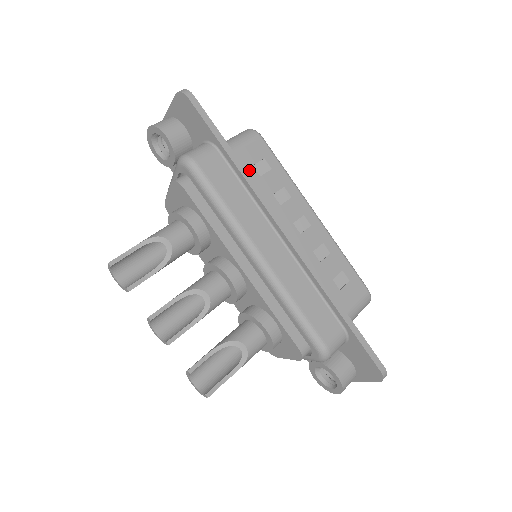
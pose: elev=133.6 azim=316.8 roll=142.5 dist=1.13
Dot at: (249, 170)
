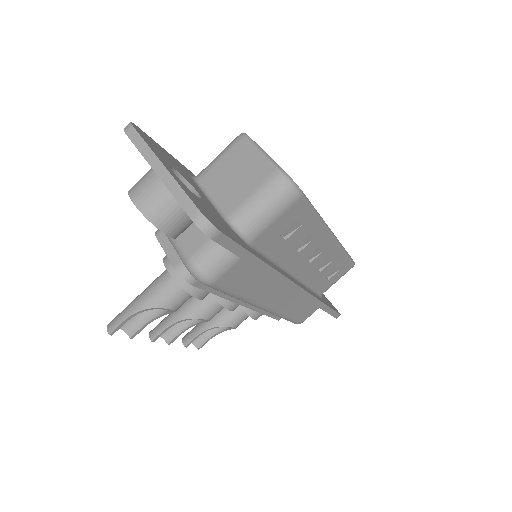
Dot at: (274, 242)
